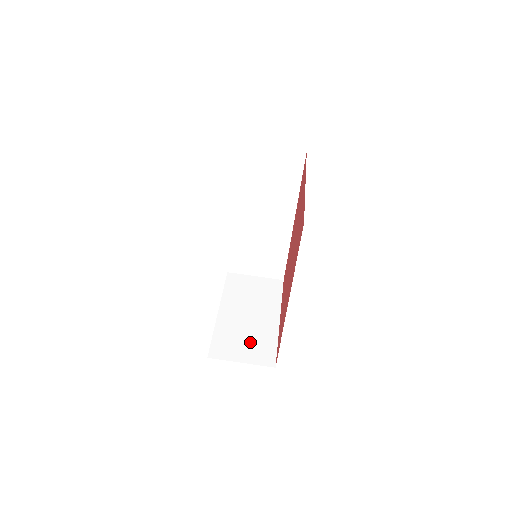
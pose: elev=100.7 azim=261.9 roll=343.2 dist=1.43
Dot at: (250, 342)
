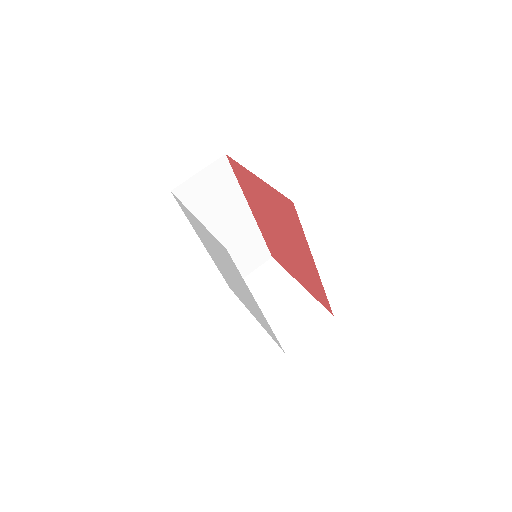
Dot at: (300, 317)
